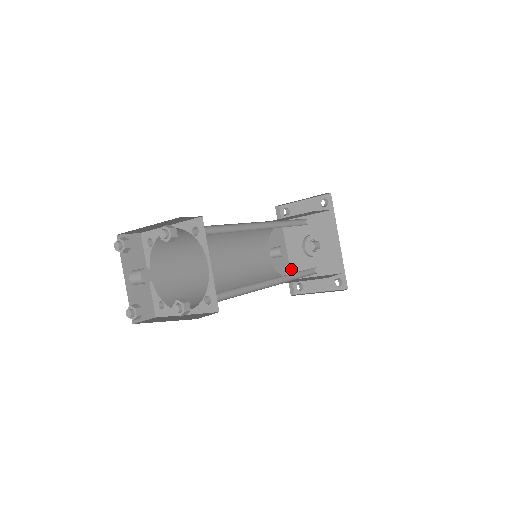
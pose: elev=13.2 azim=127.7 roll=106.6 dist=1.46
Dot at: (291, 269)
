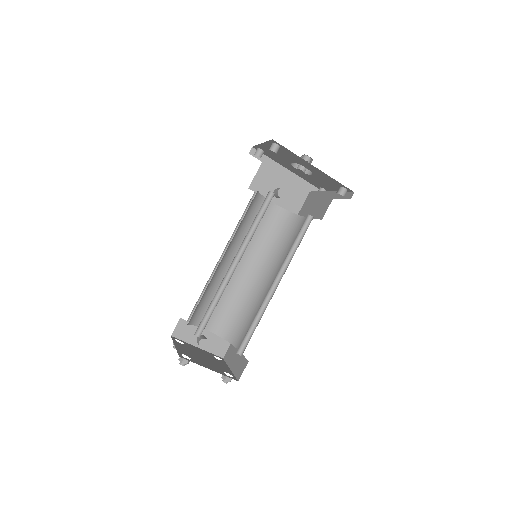
Dot at: (306, 180)
